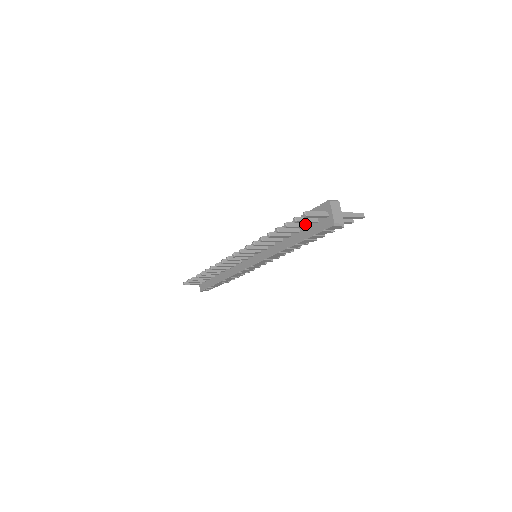
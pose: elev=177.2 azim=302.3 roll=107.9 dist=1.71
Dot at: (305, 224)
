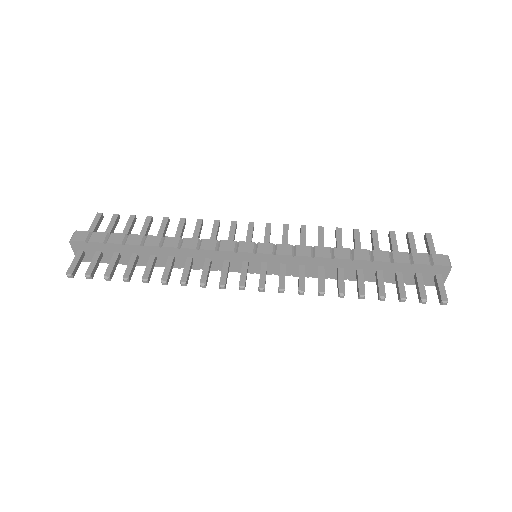
Dot at: (402, 277)
